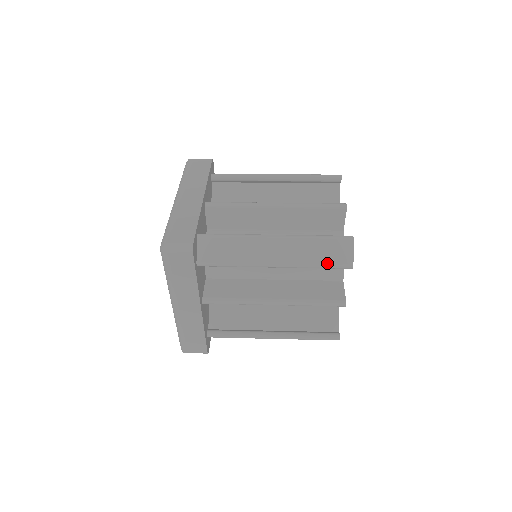
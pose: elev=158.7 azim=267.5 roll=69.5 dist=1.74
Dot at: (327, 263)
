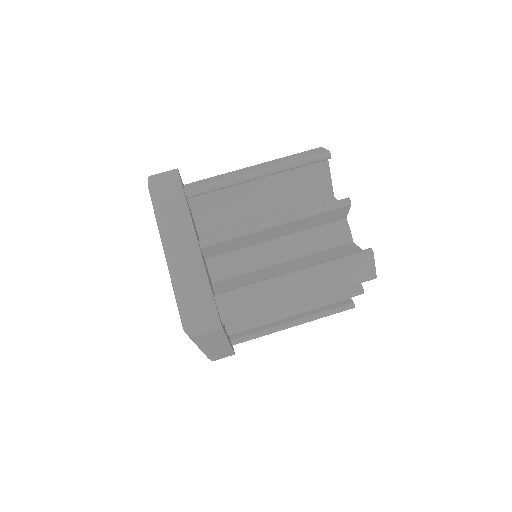
Dot at: (351, 283)
